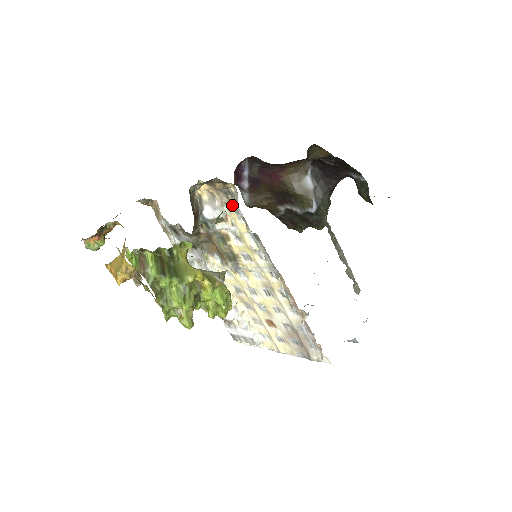
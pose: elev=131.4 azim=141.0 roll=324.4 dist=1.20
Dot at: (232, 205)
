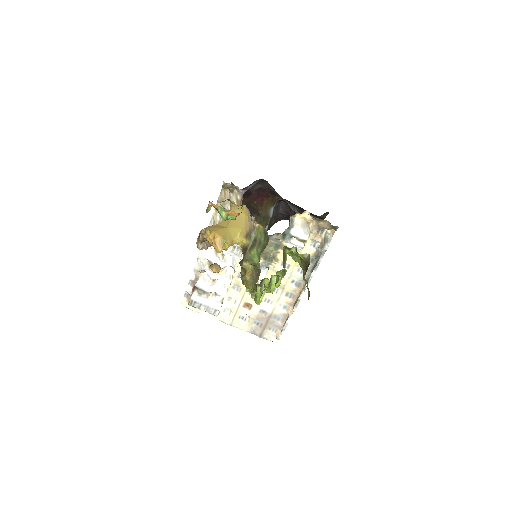
Dot at: (316, 237)
